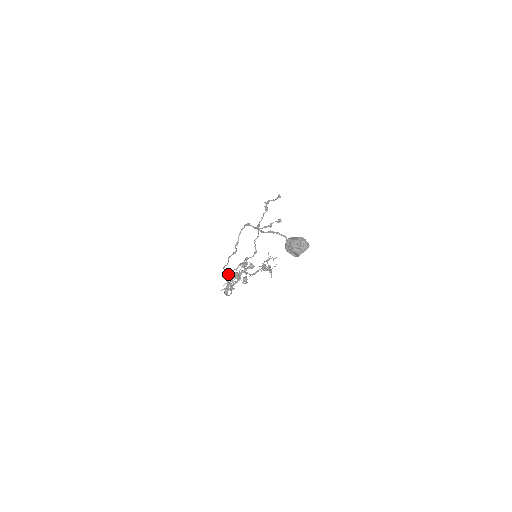
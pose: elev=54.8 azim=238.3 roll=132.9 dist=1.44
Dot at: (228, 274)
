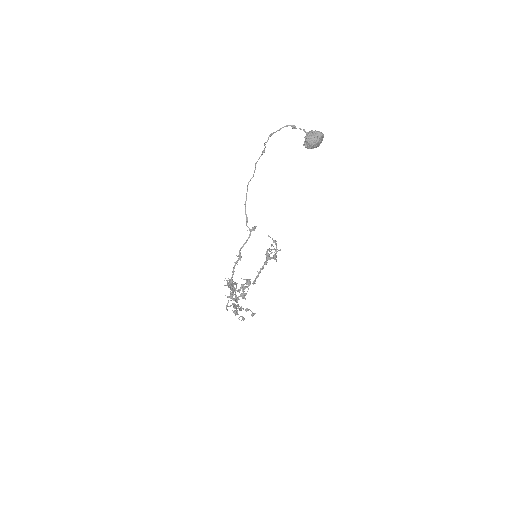
Dot at: (246, 214)
